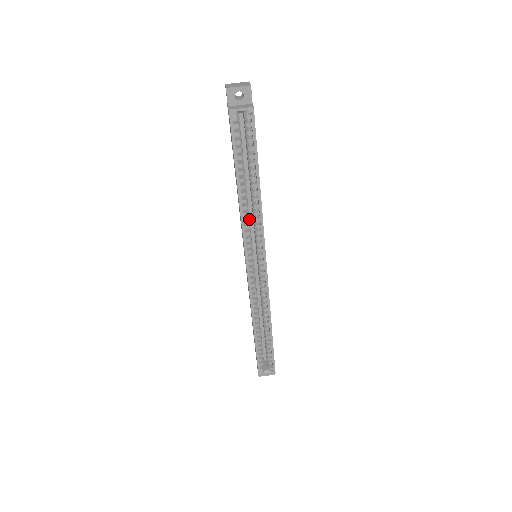
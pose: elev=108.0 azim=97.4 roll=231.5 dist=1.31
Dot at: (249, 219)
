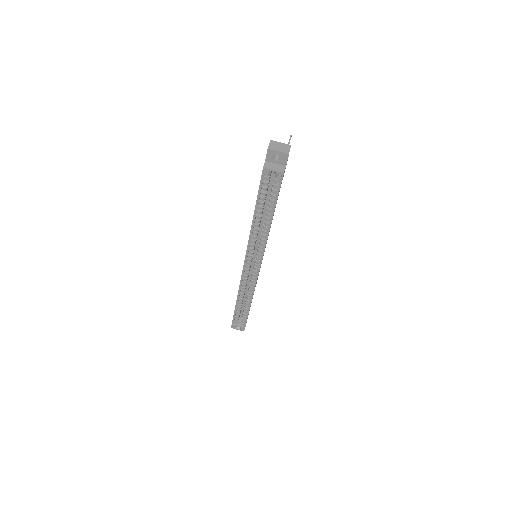
Dot at: (256, 237)
